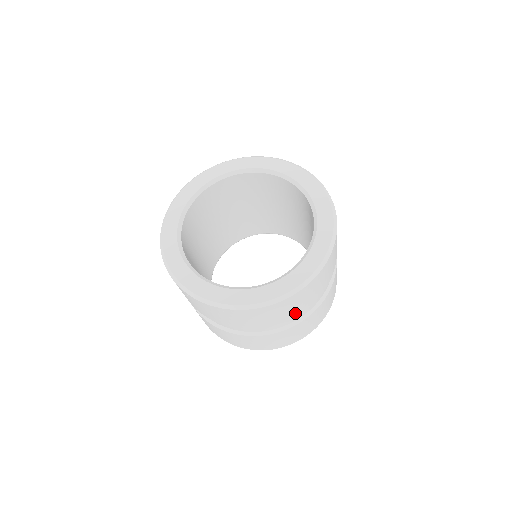
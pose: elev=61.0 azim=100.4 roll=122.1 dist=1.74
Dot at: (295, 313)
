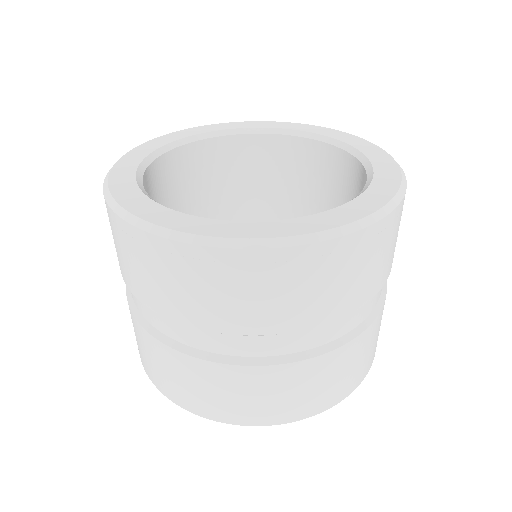
Dot at: (324, 311)
